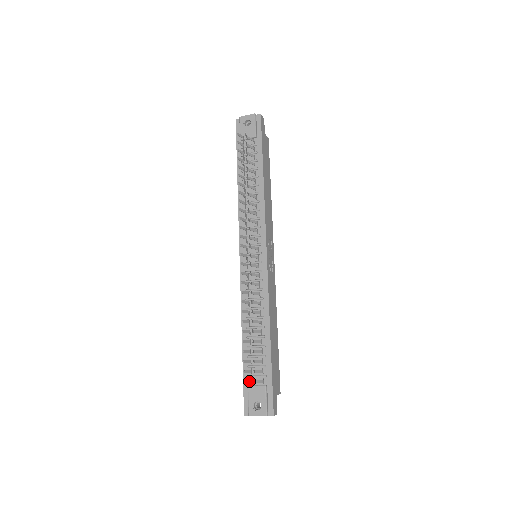
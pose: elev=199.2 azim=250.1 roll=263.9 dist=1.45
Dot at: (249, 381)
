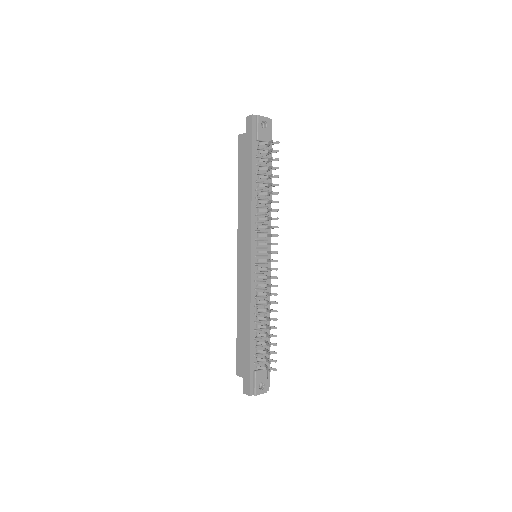
Dot at: (268, 369)
